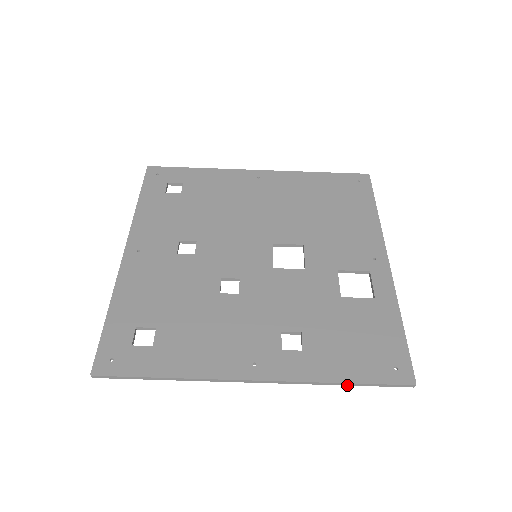
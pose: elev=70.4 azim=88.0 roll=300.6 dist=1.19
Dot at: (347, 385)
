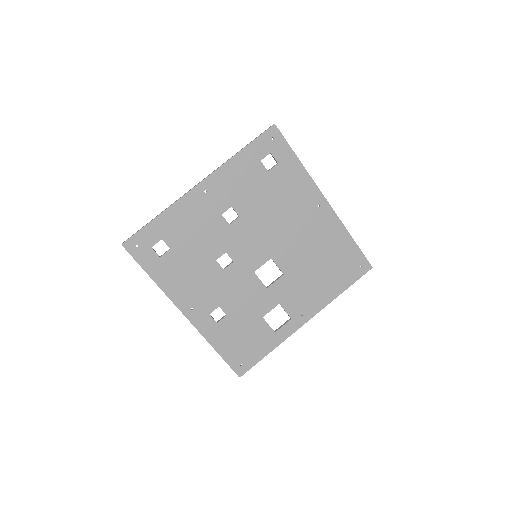
Dot at: (217, 351)
